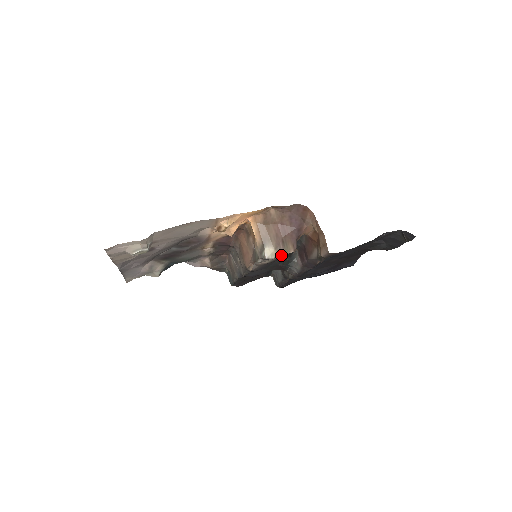
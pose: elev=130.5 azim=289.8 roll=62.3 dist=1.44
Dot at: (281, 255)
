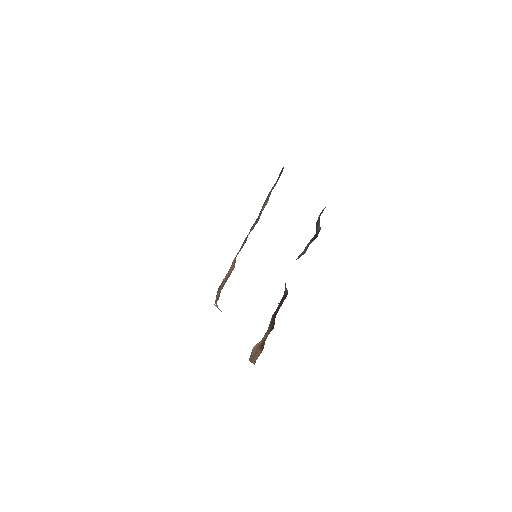
Dot at: occluded
